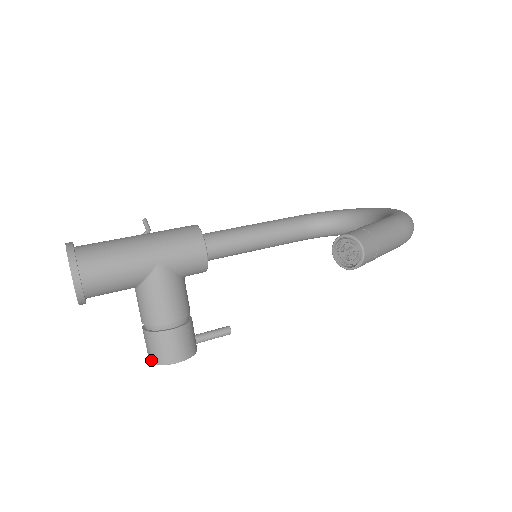
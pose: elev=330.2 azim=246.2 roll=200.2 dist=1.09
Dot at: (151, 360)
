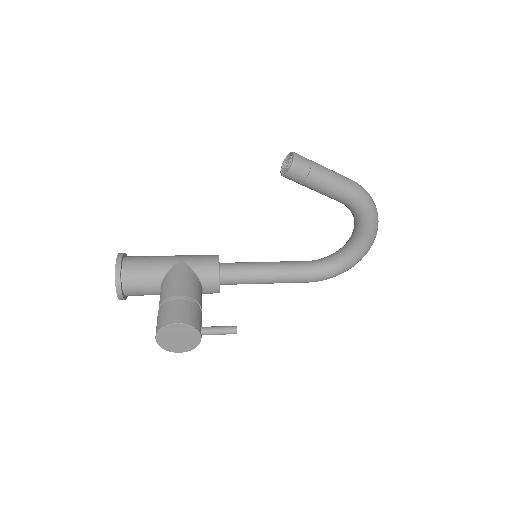
Dot at: (156, 332)
